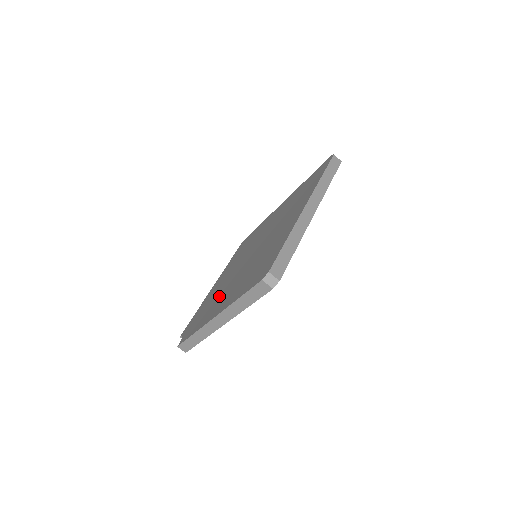
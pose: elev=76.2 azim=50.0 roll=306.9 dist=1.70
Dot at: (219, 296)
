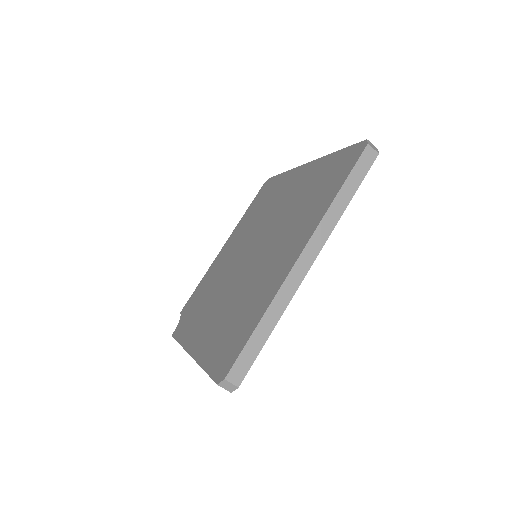
Dot at: (210, 301)
